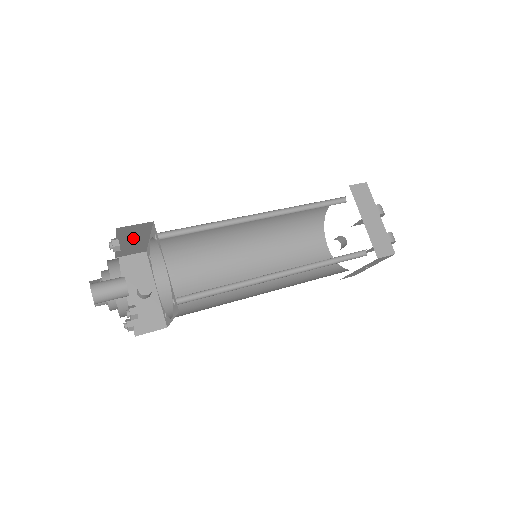
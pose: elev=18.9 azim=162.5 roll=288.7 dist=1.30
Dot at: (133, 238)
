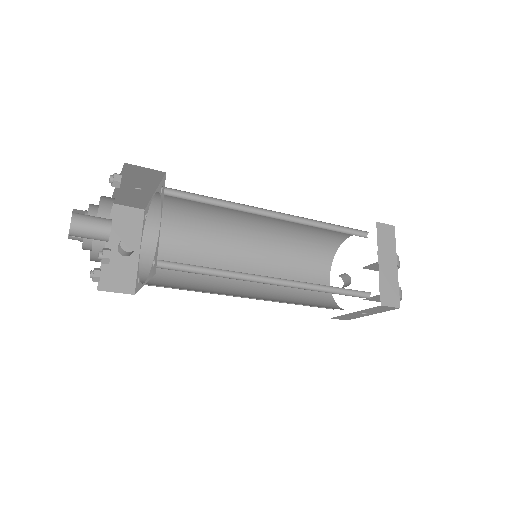
Dot at: (137, 185)
